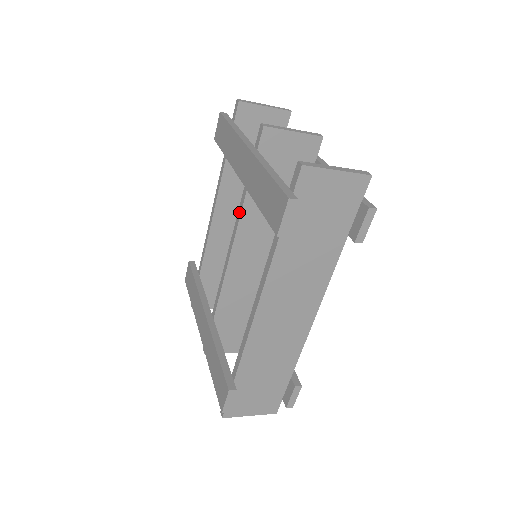
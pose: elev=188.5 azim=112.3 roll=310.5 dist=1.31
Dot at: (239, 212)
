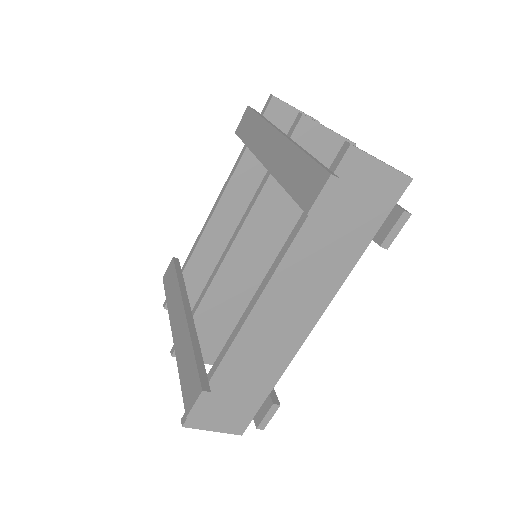
Dot at: (252, 202)
